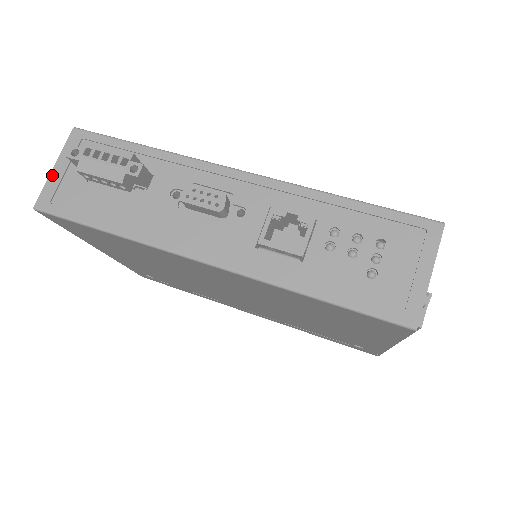
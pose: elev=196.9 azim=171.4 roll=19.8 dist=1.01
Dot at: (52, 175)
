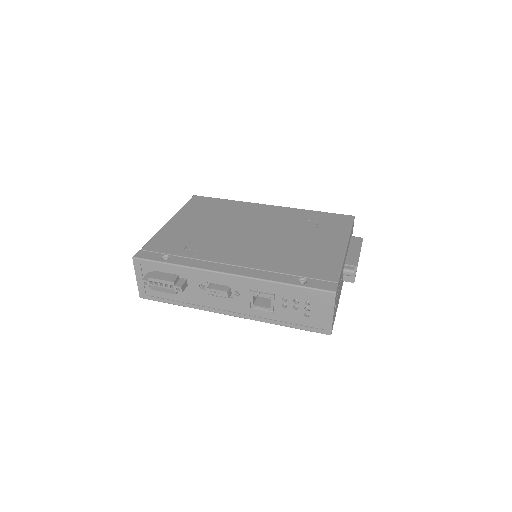
Dot at: (138, 283)
